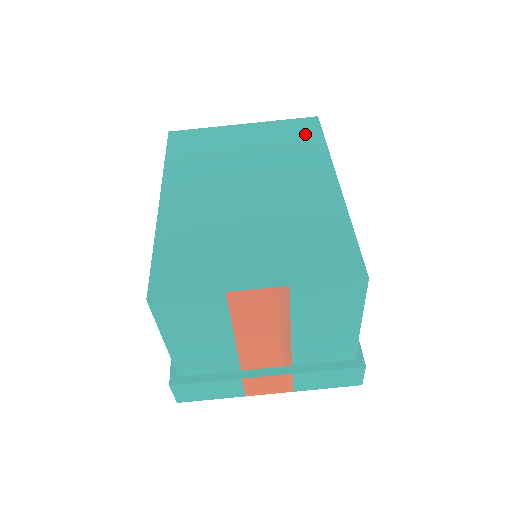
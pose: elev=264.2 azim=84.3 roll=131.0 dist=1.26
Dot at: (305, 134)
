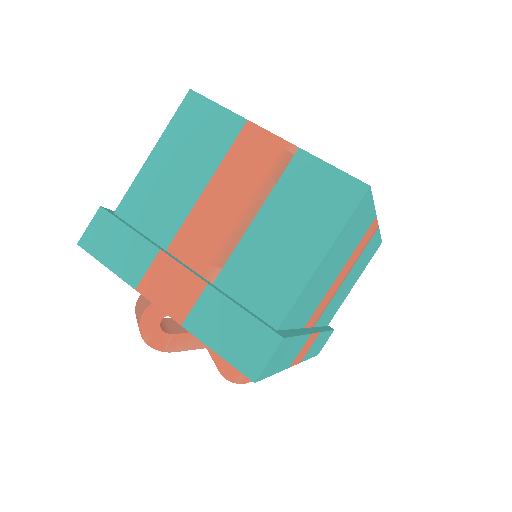
Dot at: occluded
